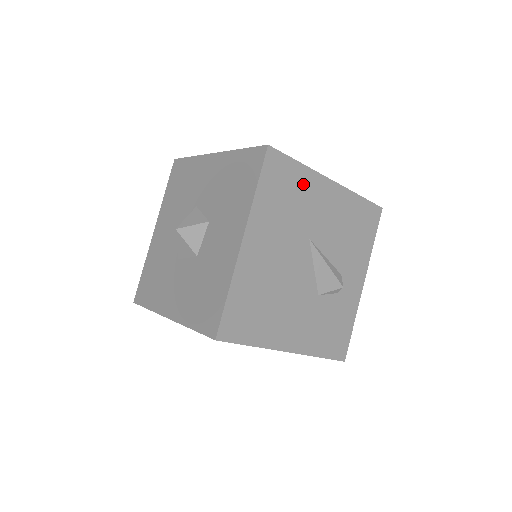
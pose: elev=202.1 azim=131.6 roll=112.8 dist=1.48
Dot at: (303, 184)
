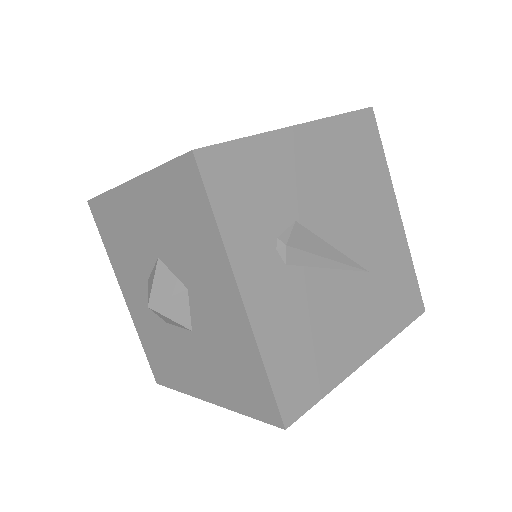
Dot at: occluded
